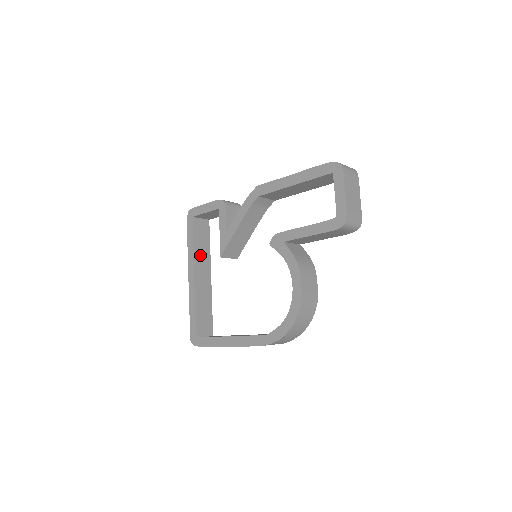
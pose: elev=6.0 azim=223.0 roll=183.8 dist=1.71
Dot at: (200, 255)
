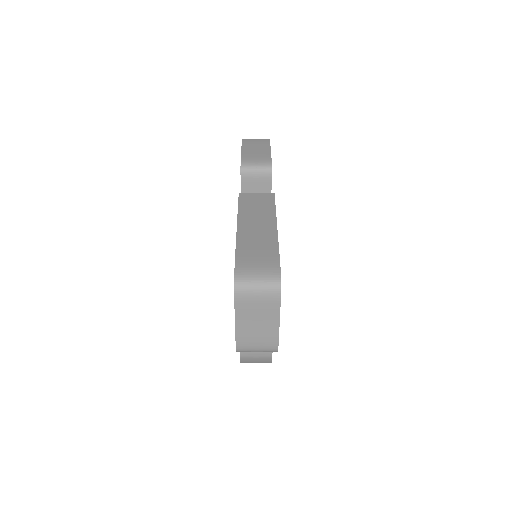
Dot at: occluded
